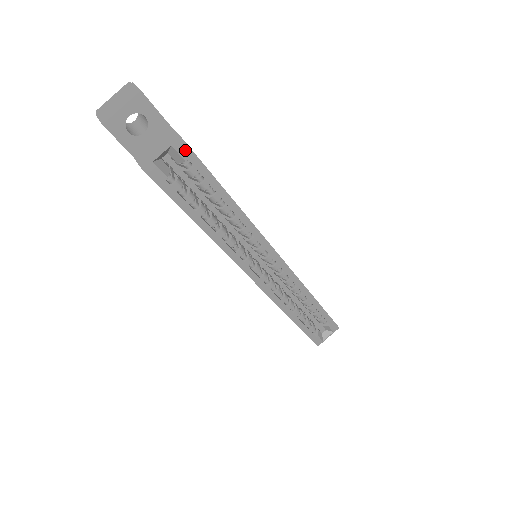
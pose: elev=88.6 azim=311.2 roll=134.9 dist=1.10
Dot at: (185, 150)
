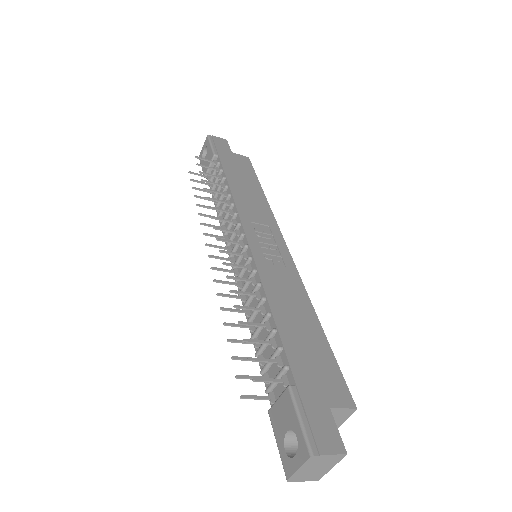
Dot at: (347, 396)
